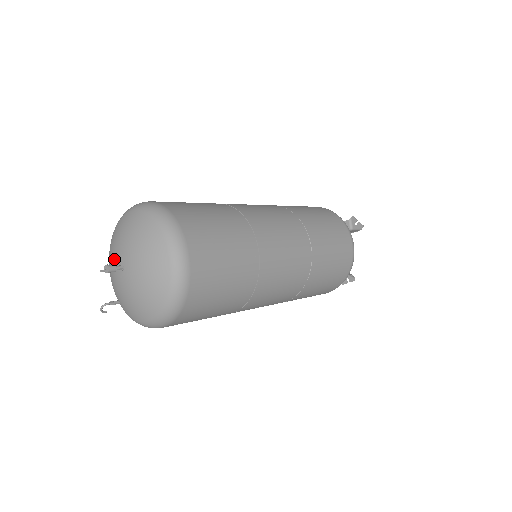
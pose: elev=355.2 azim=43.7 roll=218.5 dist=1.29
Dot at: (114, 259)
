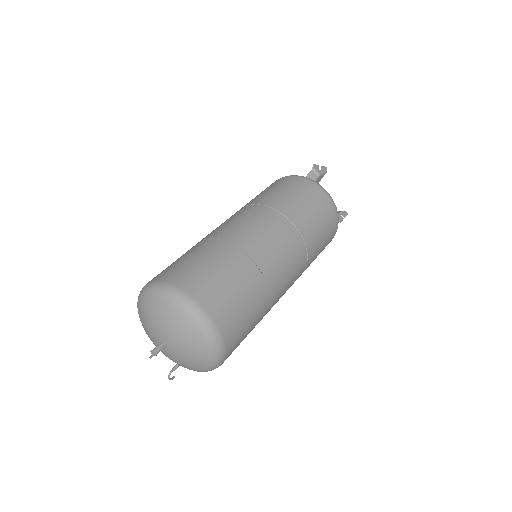
Dot at: (153, 340)
